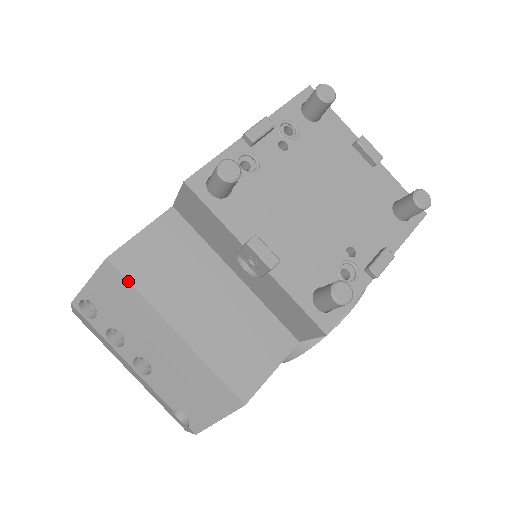
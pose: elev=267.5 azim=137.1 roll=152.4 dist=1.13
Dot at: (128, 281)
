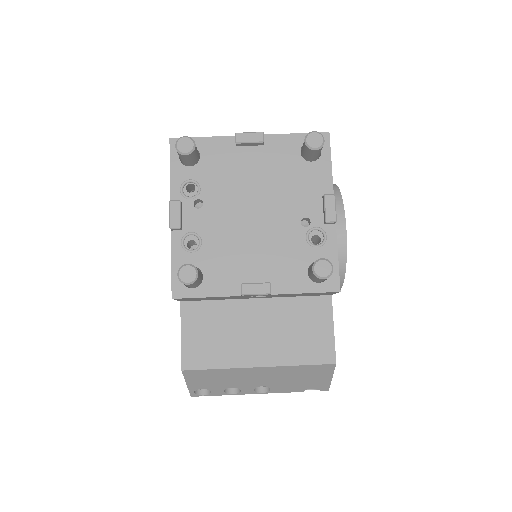
Dot at: (205, 369)
